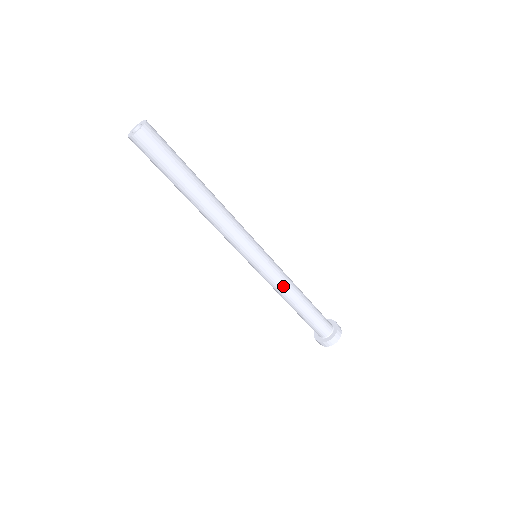
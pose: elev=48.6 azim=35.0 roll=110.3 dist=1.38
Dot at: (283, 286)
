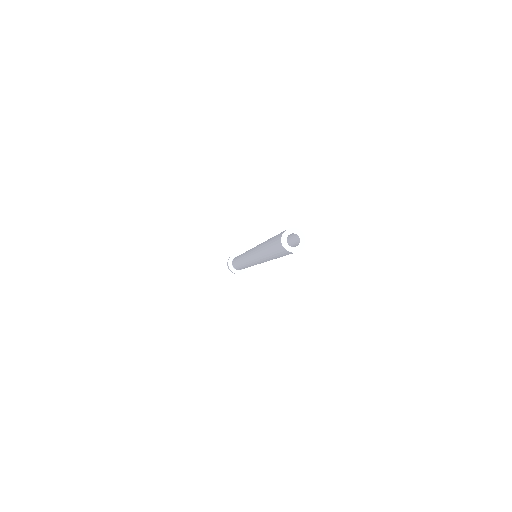
Dot at: (247, 266)
